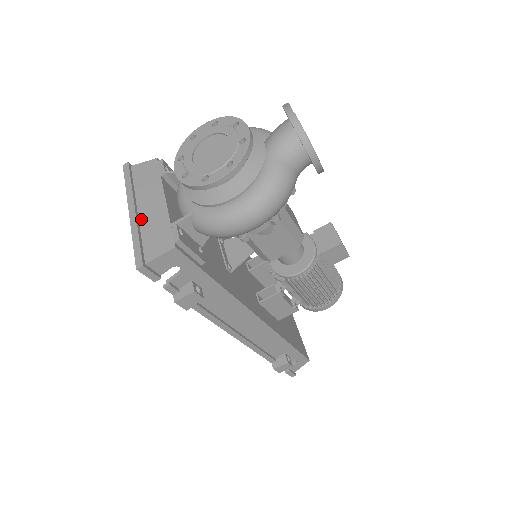
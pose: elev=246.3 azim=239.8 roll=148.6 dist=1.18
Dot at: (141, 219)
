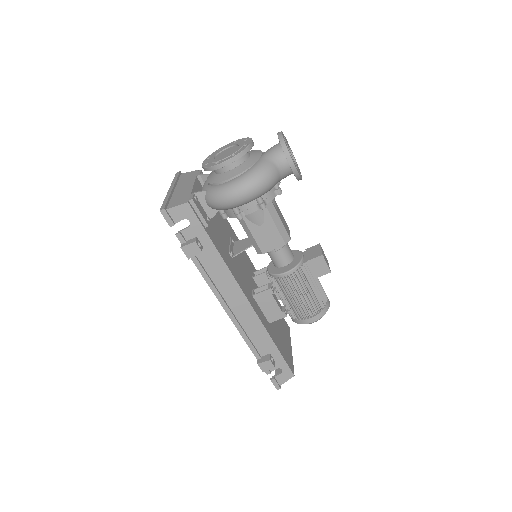
Dot at: (174, 193)
